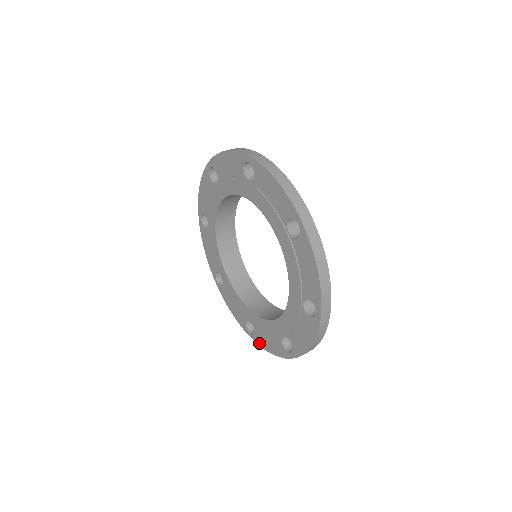
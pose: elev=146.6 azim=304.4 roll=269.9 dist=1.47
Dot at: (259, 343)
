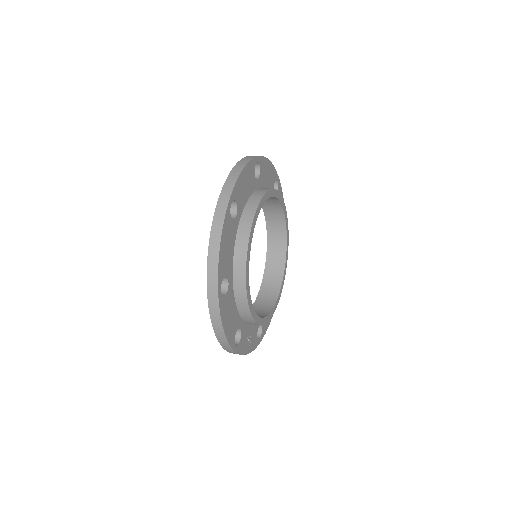
Dot at: occluded
